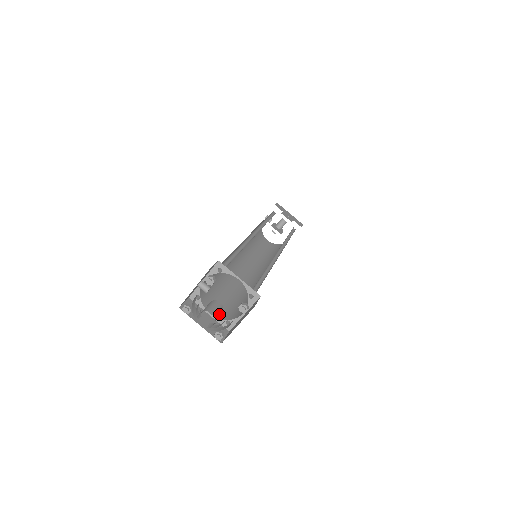
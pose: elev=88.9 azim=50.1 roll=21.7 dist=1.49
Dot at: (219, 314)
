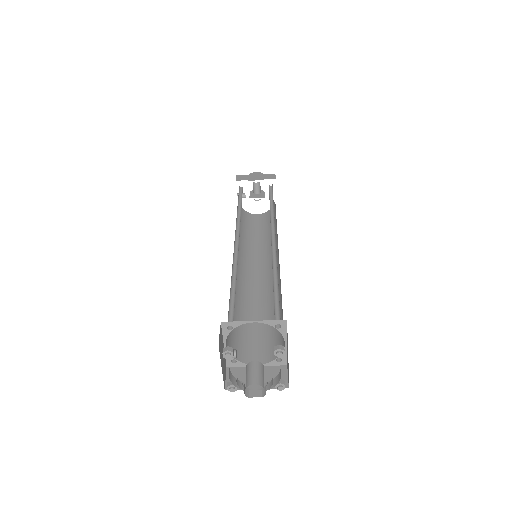
Dot at: (262, 374)
